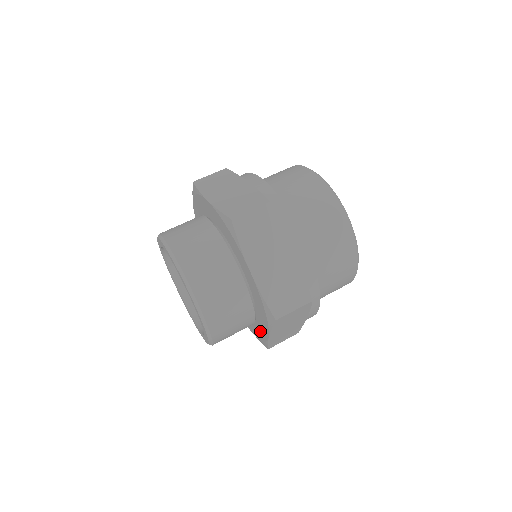
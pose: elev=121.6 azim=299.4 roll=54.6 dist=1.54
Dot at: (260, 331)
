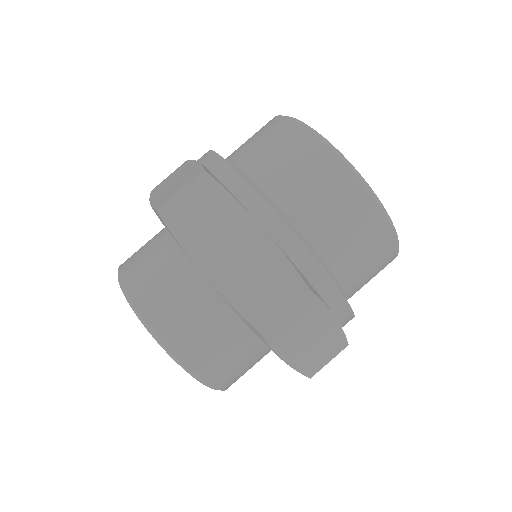
Dot at: occluded
